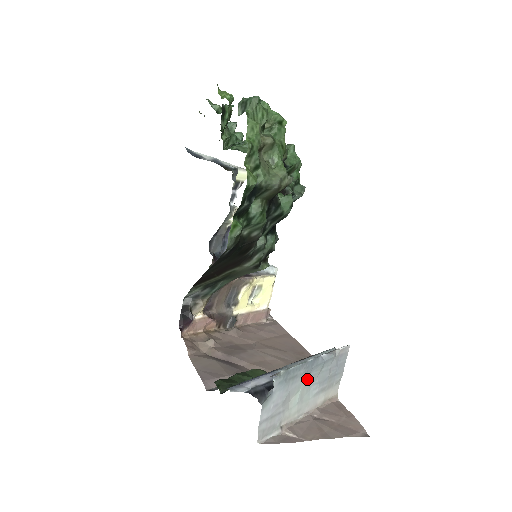
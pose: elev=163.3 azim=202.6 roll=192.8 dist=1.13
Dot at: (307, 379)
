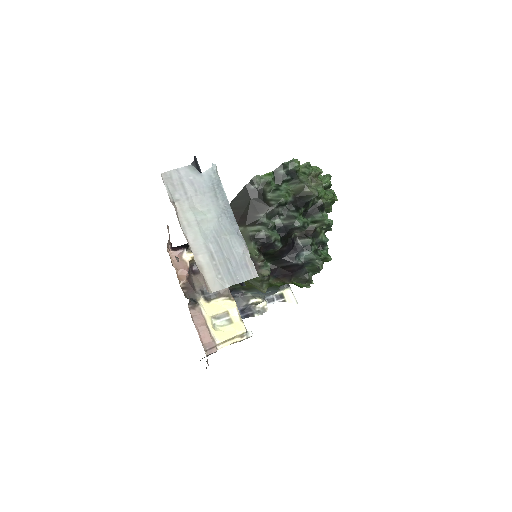
Dot at: (217, 221)
